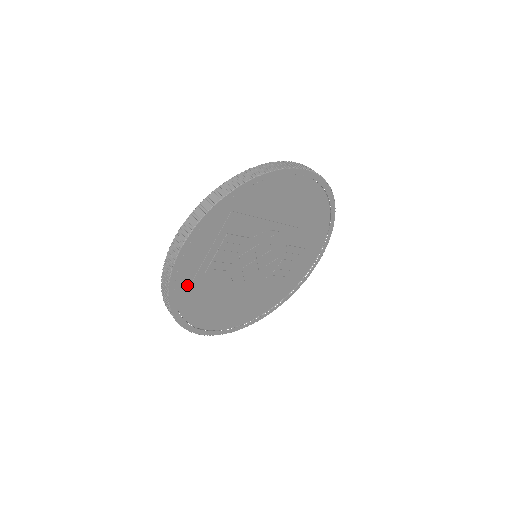
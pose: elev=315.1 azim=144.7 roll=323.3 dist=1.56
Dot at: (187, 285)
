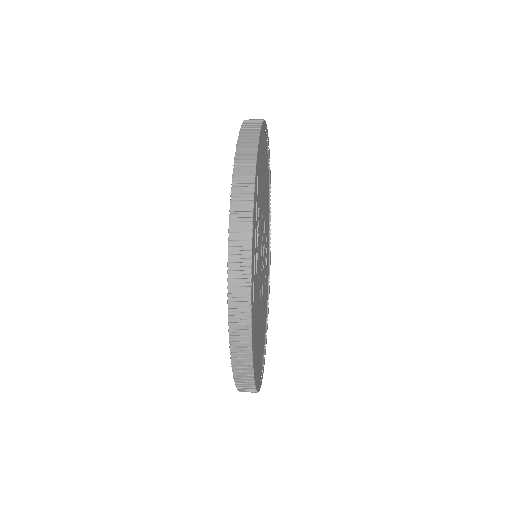
Dot at: occluded
